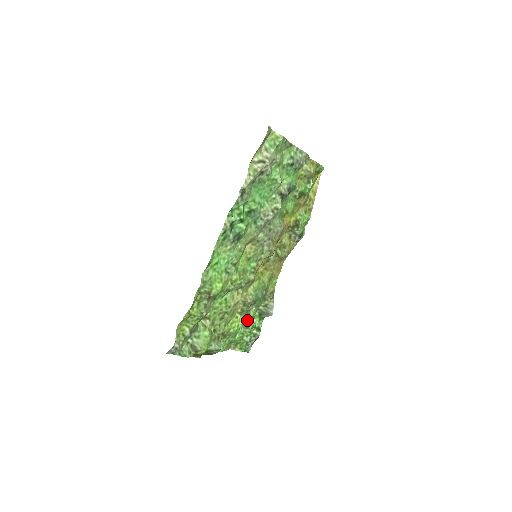
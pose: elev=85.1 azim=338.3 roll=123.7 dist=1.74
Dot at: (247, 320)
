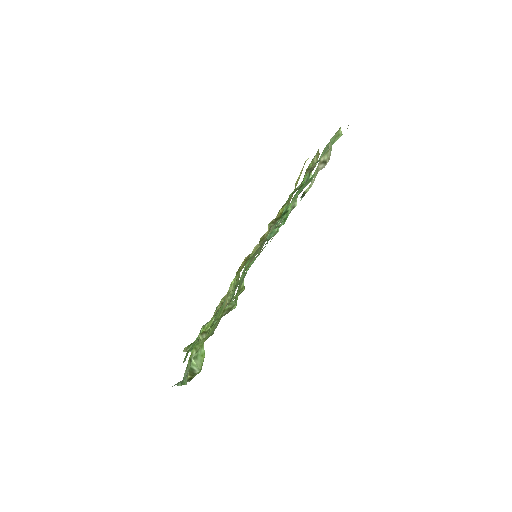
Dot at: occluded
